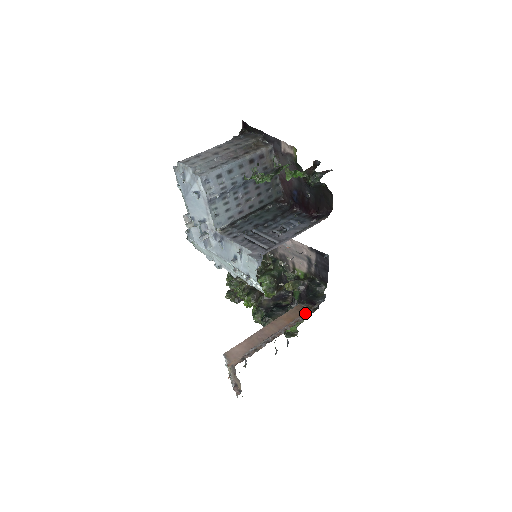
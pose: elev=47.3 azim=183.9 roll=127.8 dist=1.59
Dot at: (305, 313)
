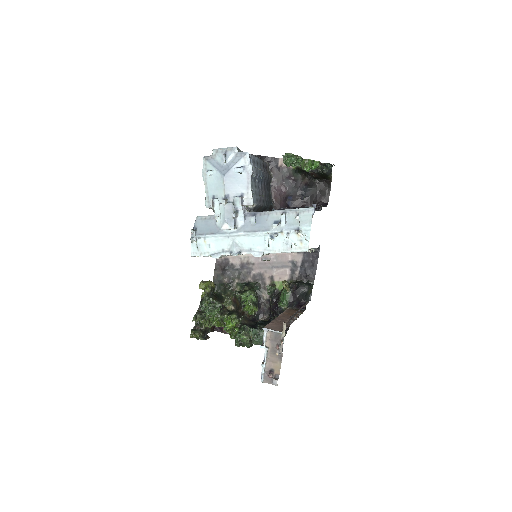
Dot at: (305, 304)
